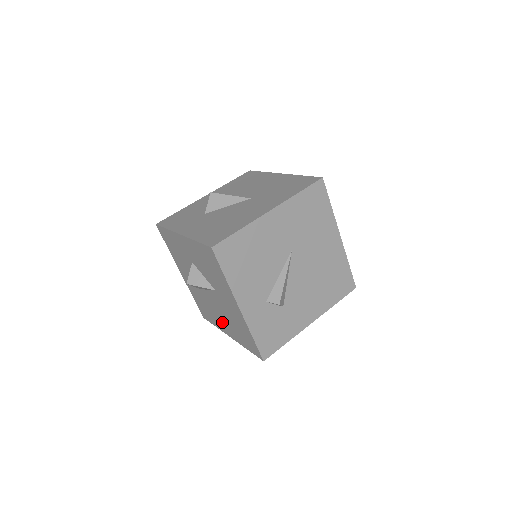
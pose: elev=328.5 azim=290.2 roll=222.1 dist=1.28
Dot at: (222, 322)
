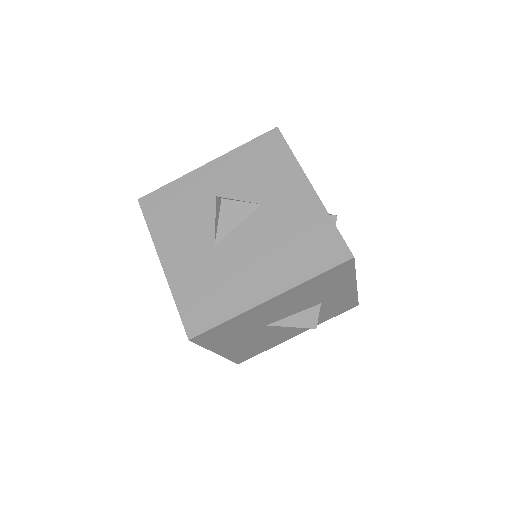
Dot at: (256, 276)
